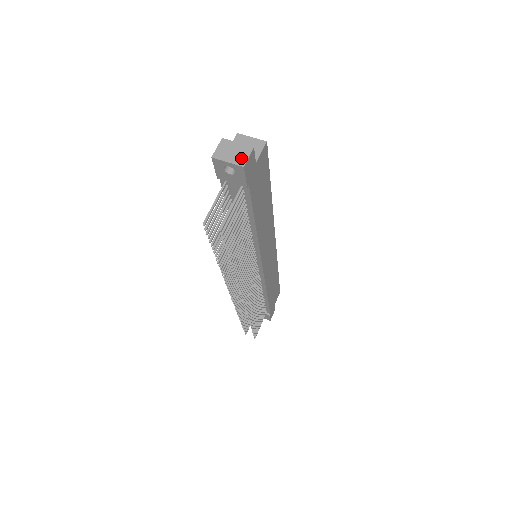
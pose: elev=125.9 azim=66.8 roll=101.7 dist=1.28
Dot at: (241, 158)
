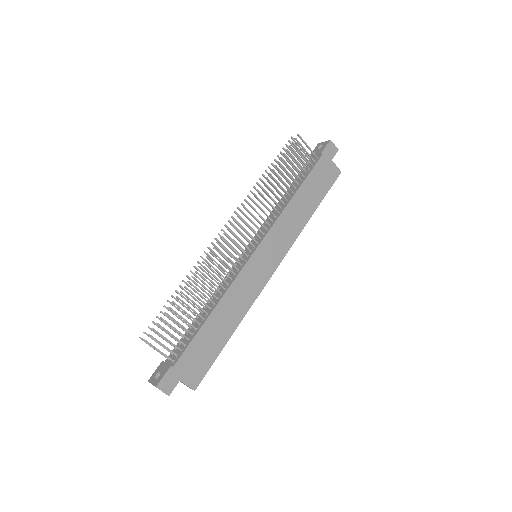
Dot at: (331, 144)
